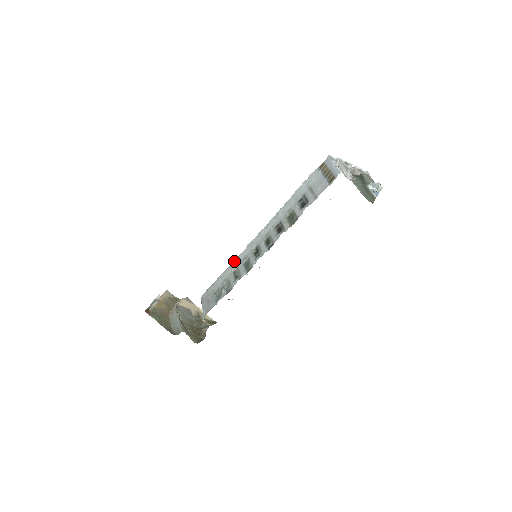
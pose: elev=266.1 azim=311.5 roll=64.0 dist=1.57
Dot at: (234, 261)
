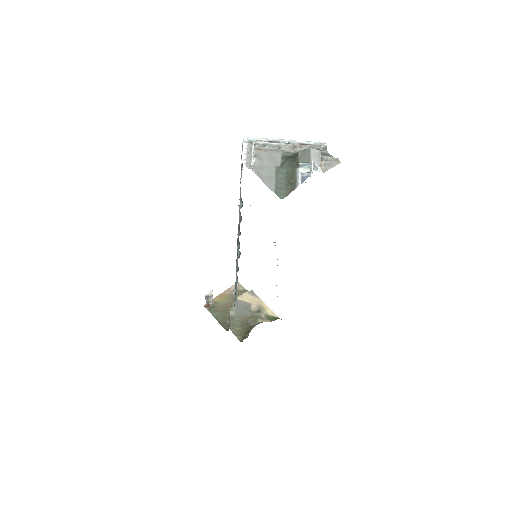
Dot at: occluded
